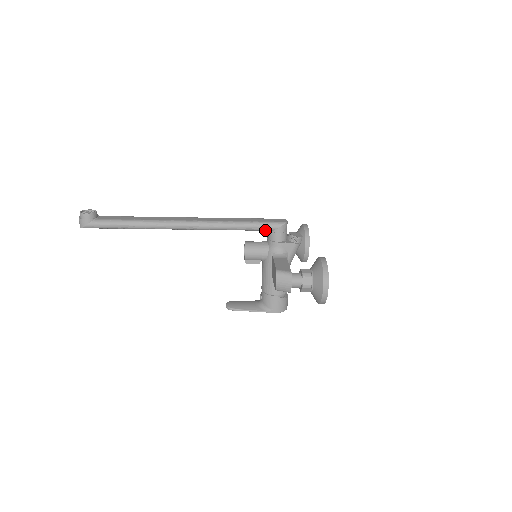
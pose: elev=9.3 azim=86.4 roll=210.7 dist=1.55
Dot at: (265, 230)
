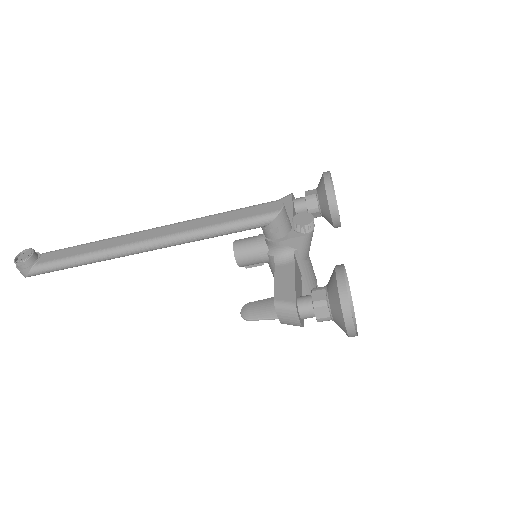
Dot at: (253, 228)
